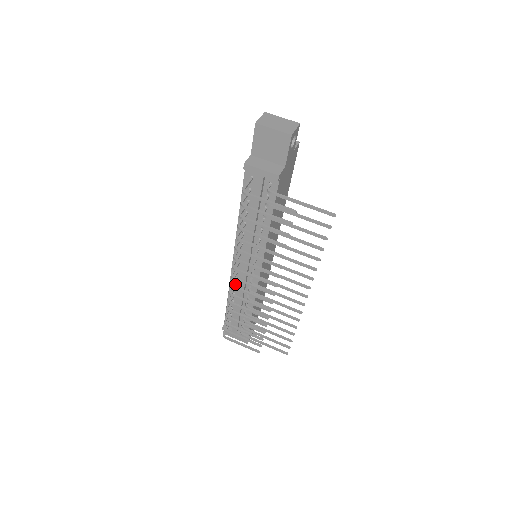
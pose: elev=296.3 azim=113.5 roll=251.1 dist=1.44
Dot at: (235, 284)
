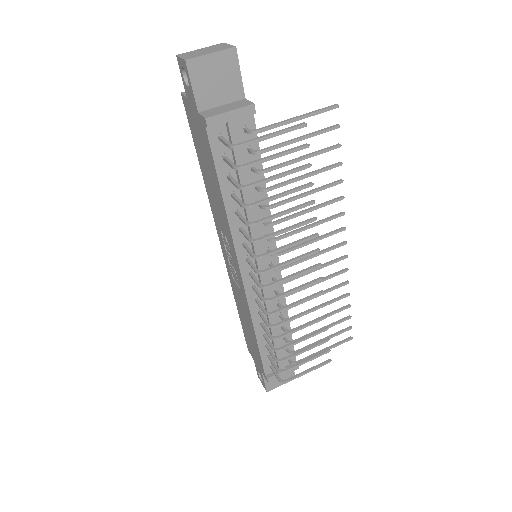
Dot at: (257, 308)
